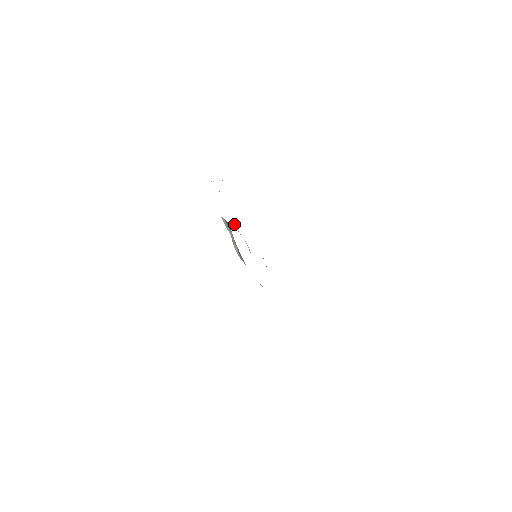
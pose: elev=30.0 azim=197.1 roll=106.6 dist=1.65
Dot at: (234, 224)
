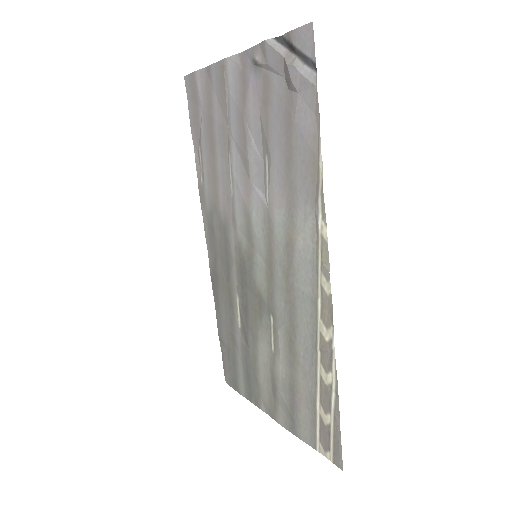
Dot at: (251, 136)
